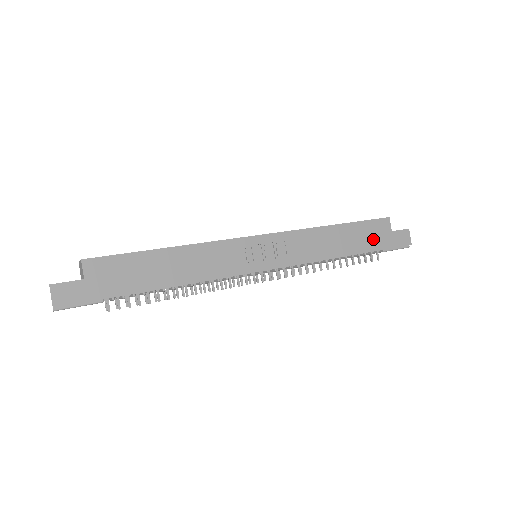
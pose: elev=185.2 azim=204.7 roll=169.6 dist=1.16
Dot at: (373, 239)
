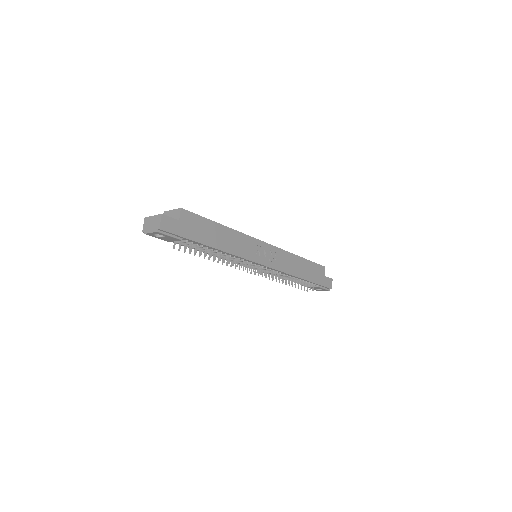
Dot at: (315, 276)
